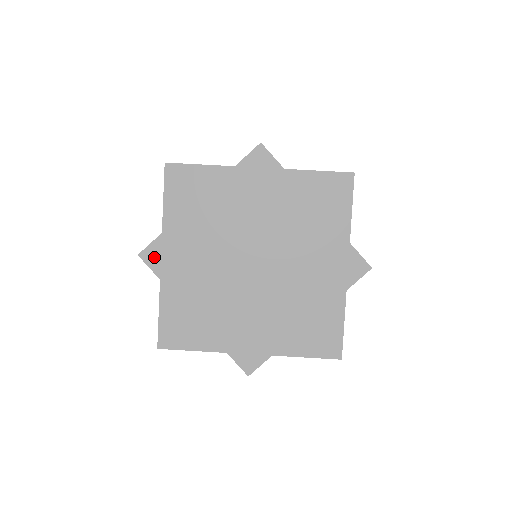
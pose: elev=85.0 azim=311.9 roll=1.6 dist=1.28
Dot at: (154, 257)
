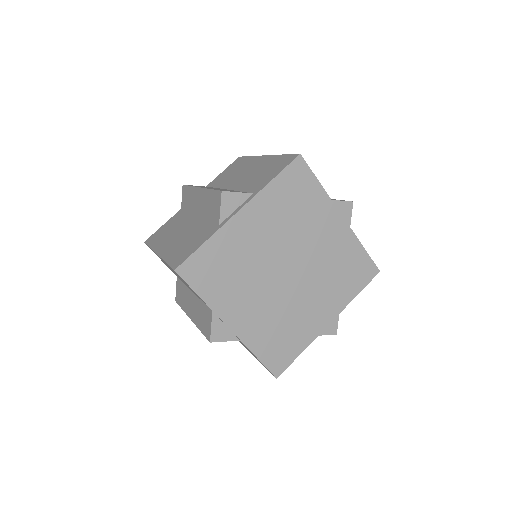
Dot at: (221, 332)
